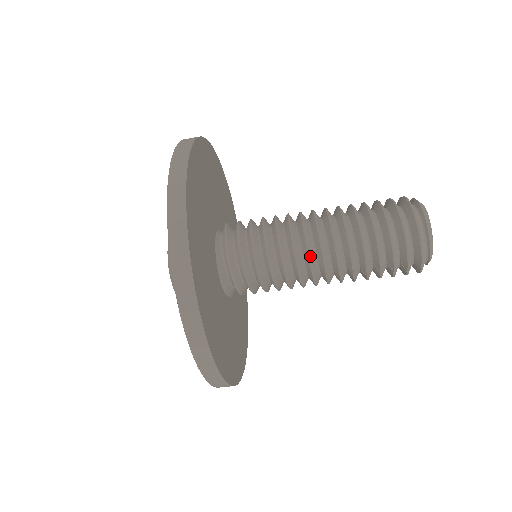
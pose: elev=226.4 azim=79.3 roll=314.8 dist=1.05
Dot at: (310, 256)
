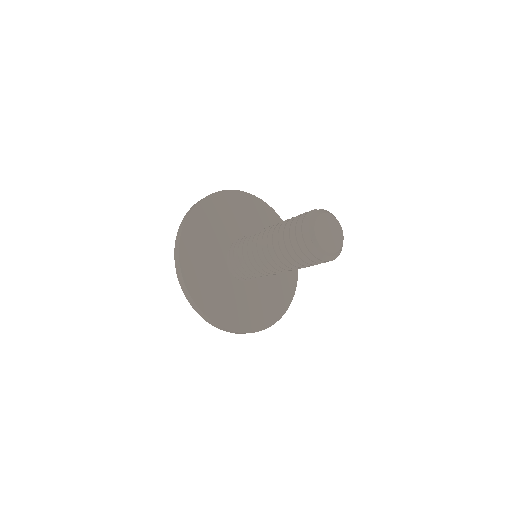
Dot at: (265, 265)
